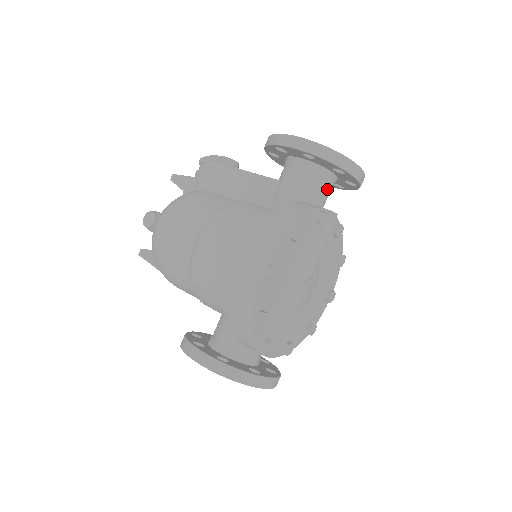
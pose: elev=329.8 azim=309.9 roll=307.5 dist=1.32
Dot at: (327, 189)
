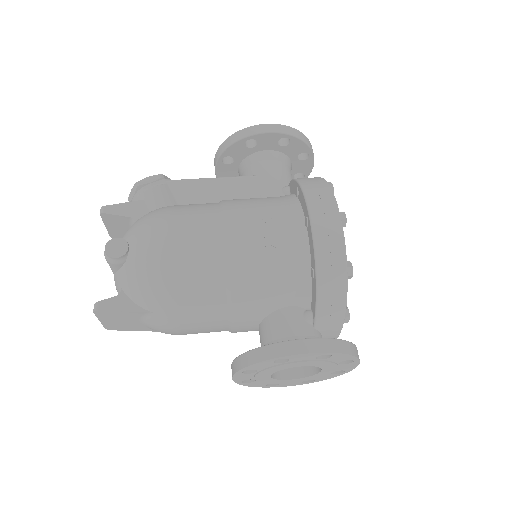
Dot at: occluded
